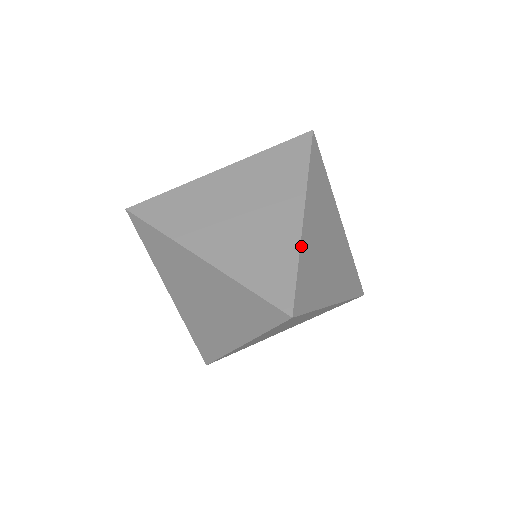
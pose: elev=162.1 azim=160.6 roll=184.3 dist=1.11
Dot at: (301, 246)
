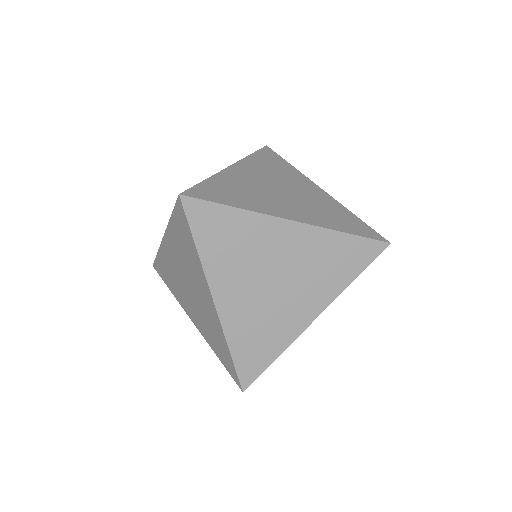
Dot at: occluded
